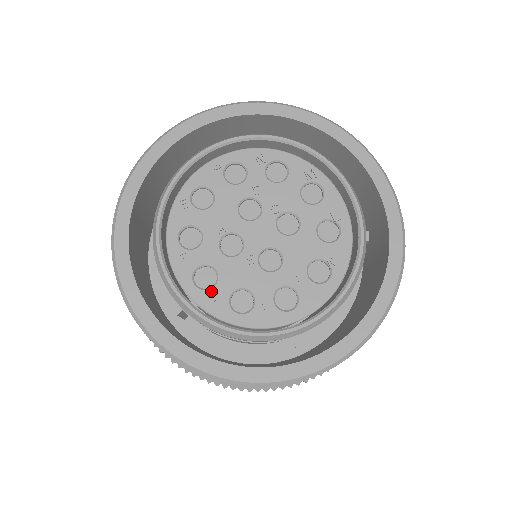
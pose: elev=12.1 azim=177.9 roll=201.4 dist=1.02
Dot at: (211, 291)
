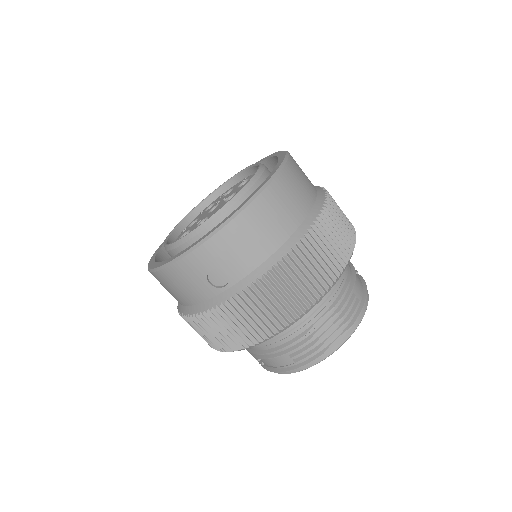
Dot at: occluded
